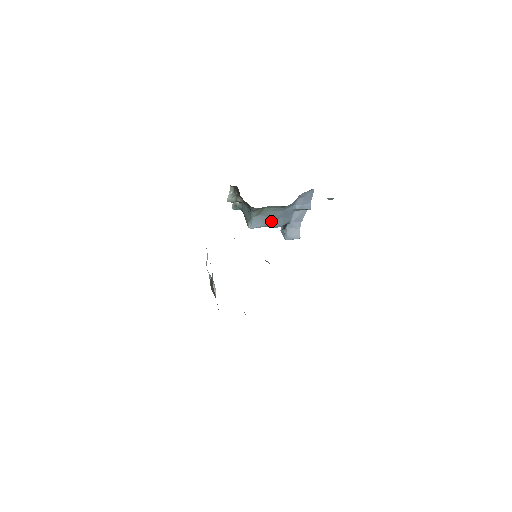
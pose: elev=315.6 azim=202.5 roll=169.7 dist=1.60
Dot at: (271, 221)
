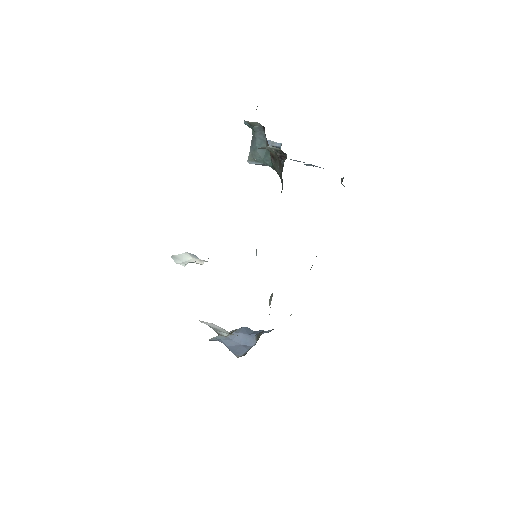
Dot at: occluded
